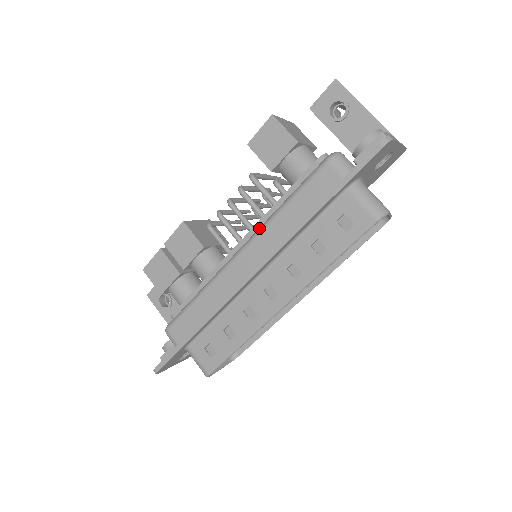
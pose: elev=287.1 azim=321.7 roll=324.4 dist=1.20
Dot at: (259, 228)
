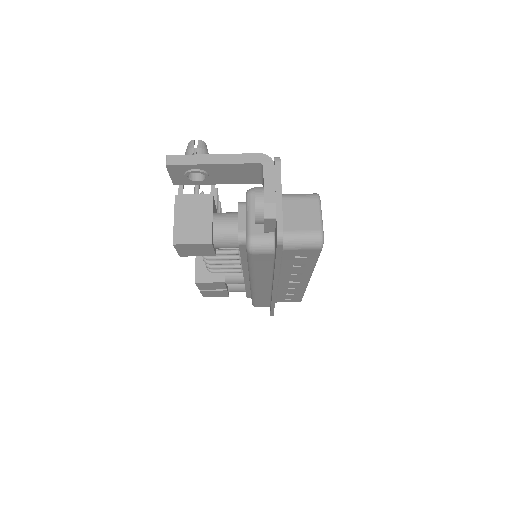
Dot at: (249, 277)
